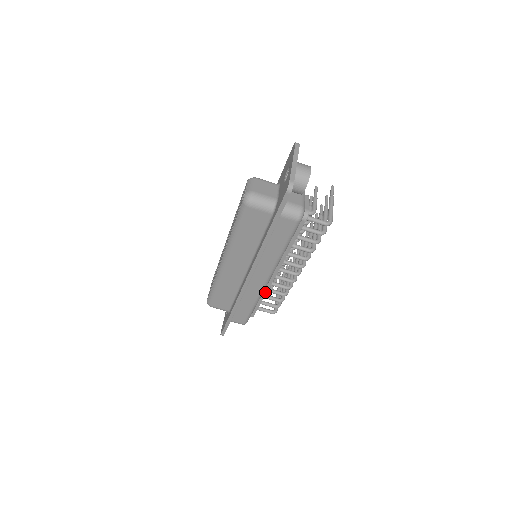
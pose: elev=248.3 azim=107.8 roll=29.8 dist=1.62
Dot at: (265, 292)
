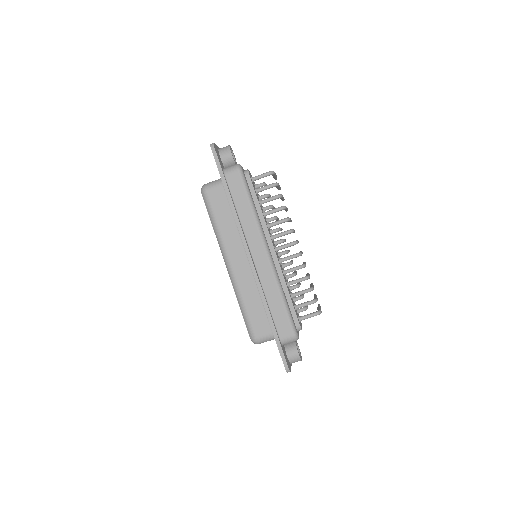
Dot at: (282, 278)
